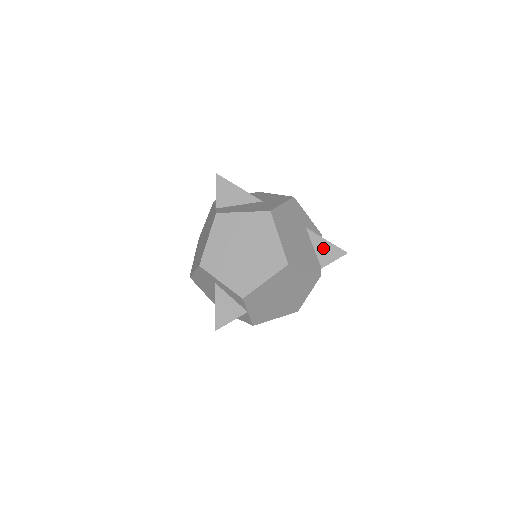
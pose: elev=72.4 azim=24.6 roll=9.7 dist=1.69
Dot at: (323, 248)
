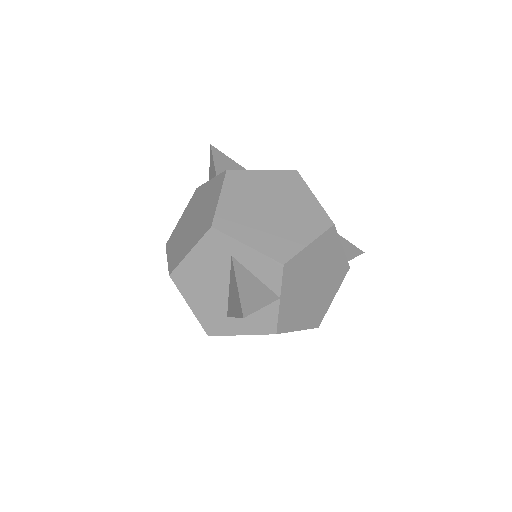
Dot at: occluded
